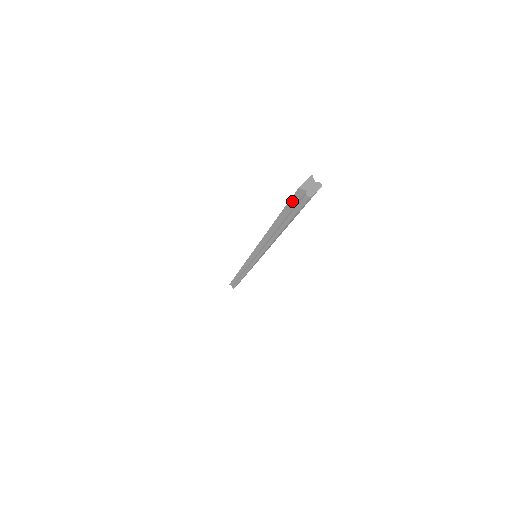
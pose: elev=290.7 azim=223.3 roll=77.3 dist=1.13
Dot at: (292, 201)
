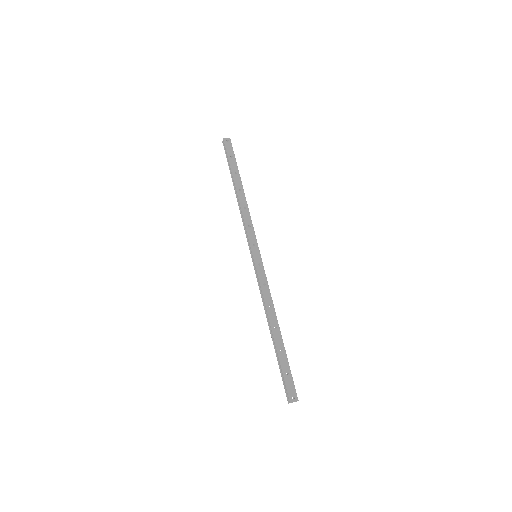
Dot at: (226, 153)
